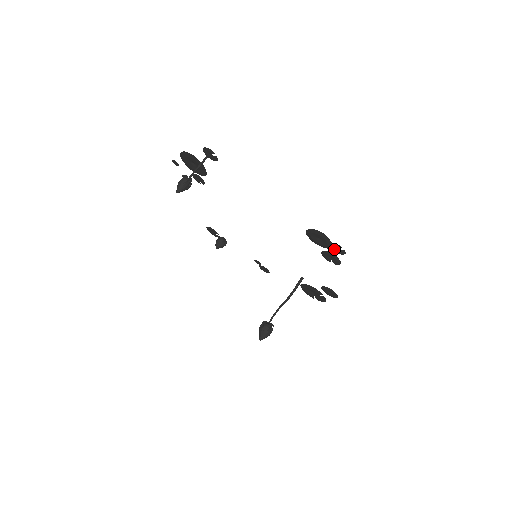
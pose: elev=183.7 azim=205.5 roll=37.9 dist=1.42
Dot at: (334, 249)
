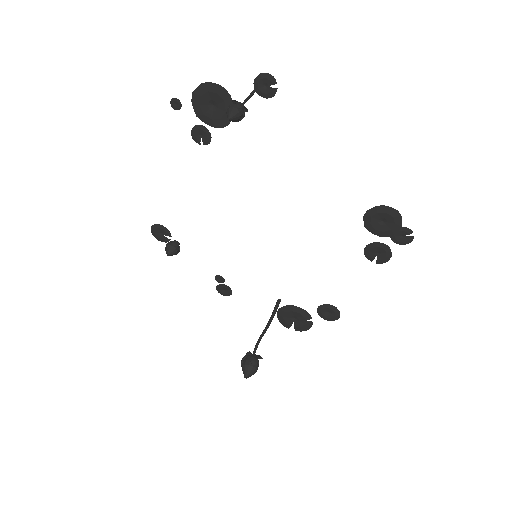
Dot at: (396, 237)
